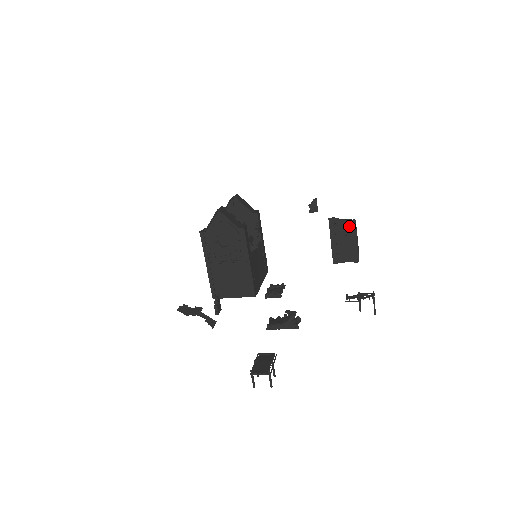
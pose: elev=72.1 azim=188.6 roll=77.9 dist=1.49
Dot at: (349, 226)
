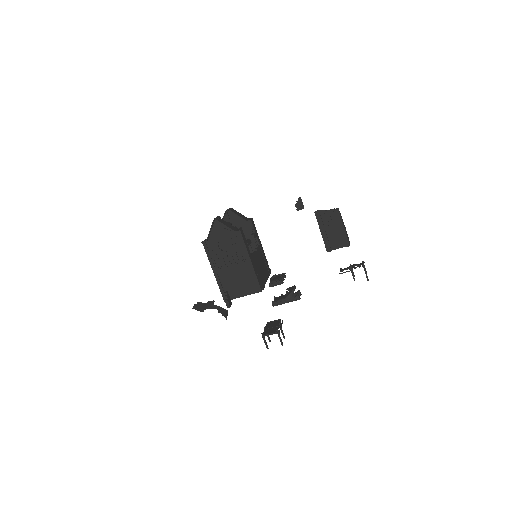
Dot at: (334, 215)
